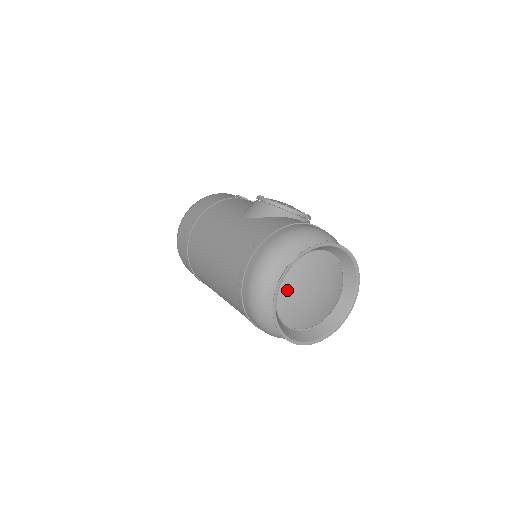
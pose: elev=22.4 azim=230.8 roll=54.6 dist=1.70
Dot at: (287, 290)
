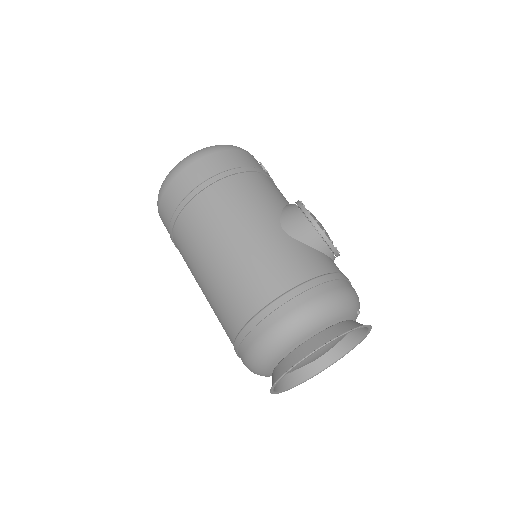
Dot at: occluded
